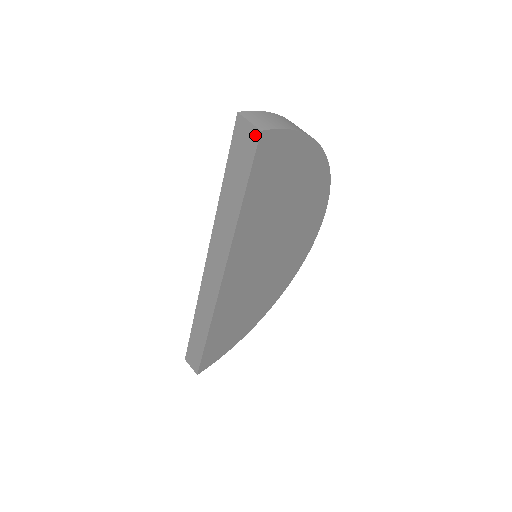
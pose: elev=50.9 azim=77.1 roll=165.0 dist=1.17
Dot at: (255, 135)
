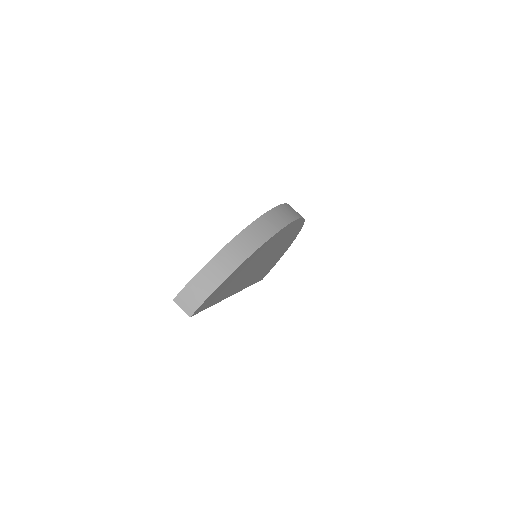
Dot at: (189, 313)
